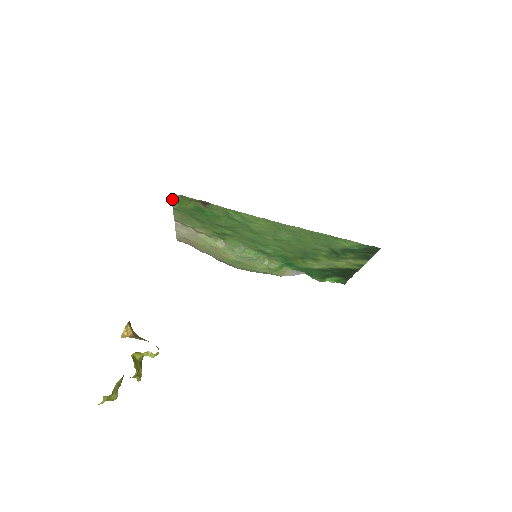
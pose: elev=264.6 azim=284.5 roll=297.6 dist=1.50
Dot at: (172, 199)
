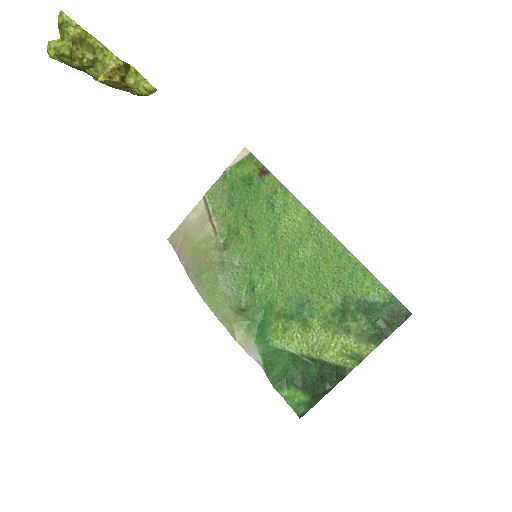
Dot at: (237, 157)
